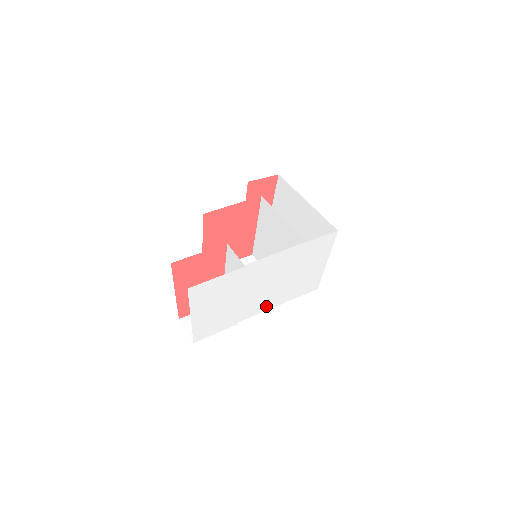
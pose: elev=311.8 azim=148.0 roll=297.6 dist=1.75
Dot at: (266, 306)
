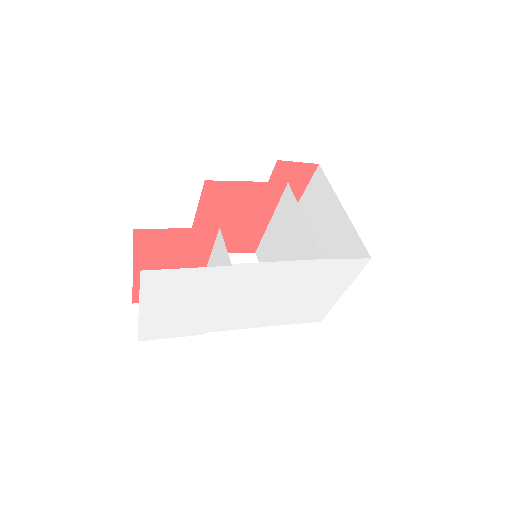
Dot at: (248, 323)
